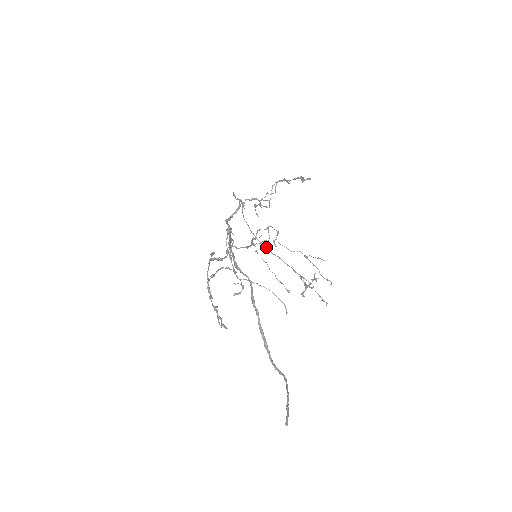
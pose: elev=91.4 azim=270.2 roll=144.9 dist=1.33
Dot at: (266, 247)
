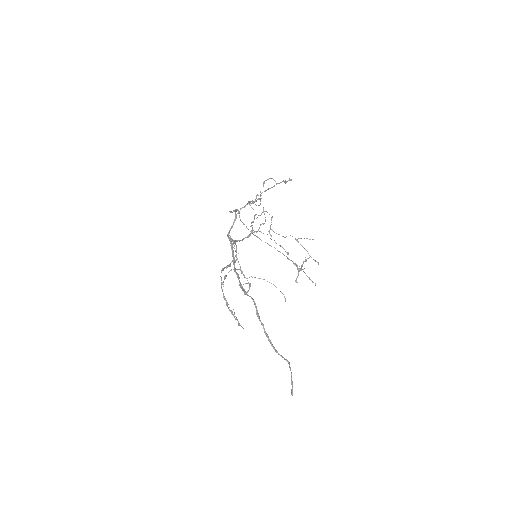
Dot at: occluded
